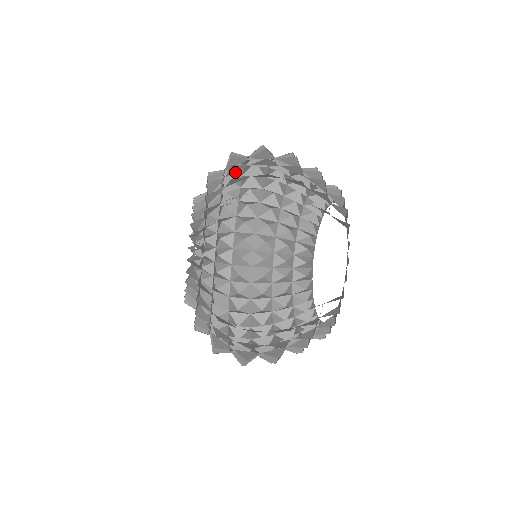
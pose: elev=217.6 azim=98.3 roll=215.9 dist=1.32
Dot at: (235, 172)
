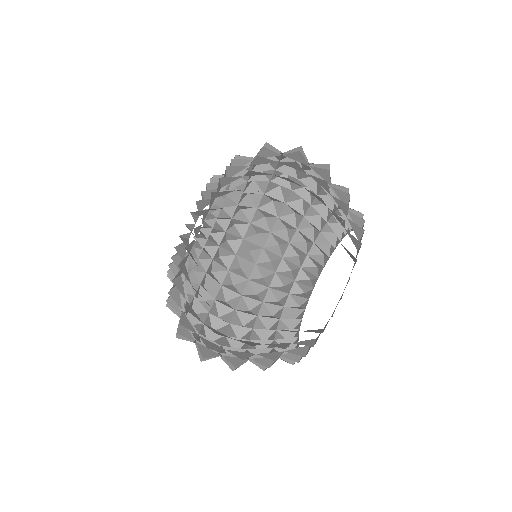
Dot at: (238, 232)
